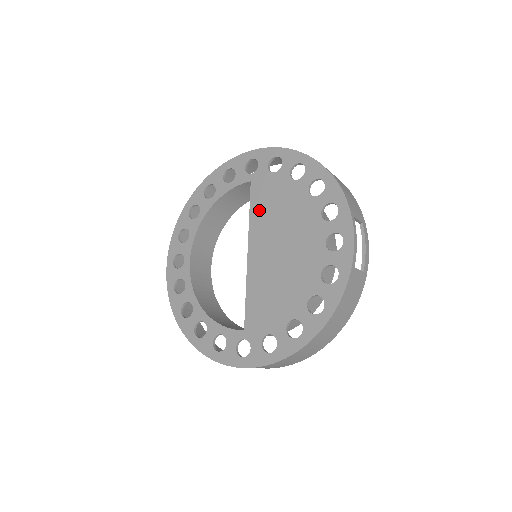
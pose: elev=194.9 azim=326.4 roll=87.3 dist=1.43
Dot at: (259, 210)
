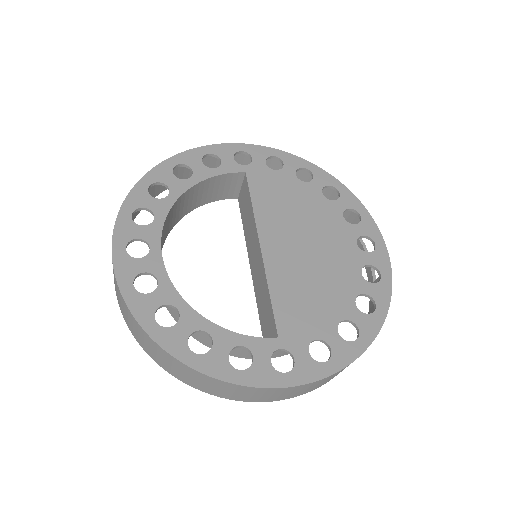
Dot at: (265, 203)
